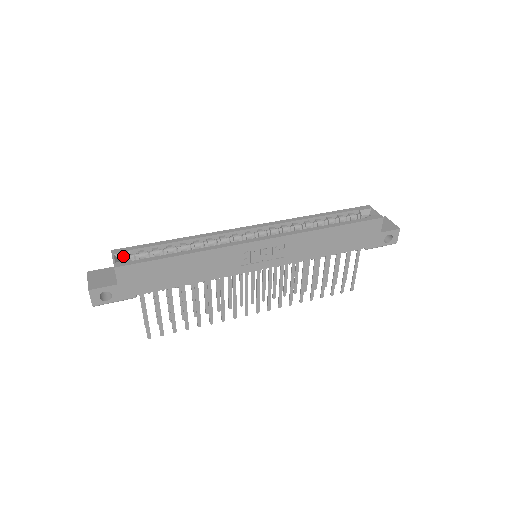
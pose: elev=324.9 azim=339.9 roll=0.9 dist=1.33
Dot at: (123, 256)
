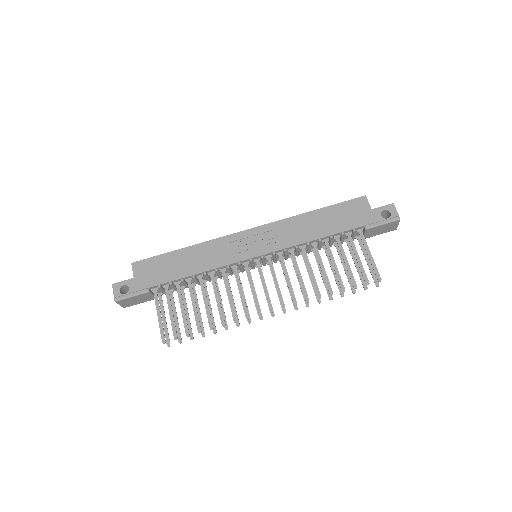
Dot at: occluded
